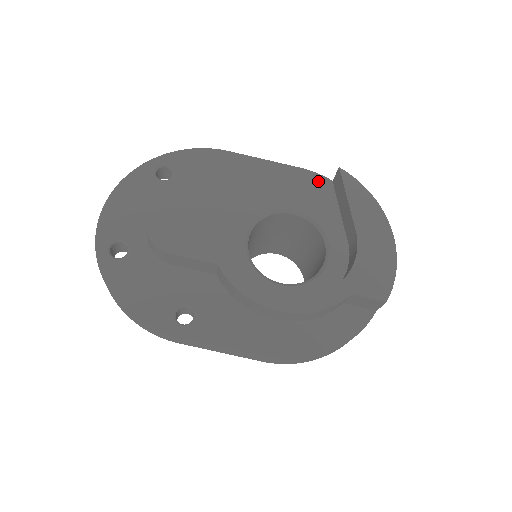
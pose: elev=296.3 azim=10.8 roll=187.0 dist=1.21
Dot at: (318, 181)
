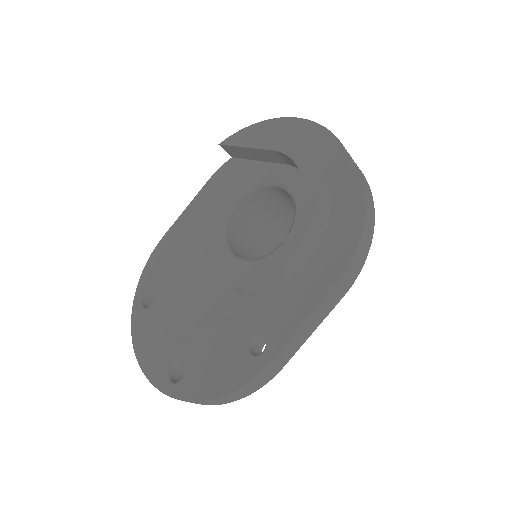
Dot at: (225, 170)
